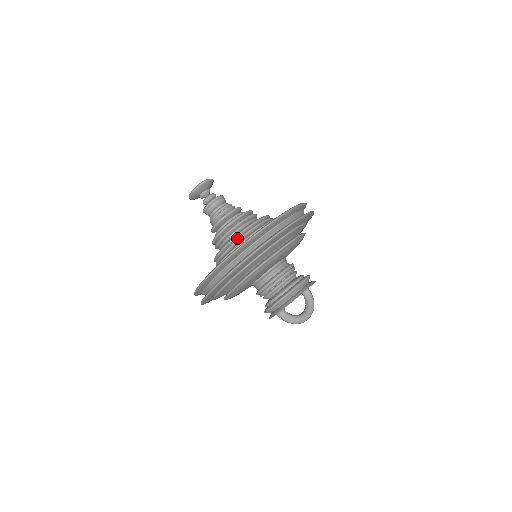
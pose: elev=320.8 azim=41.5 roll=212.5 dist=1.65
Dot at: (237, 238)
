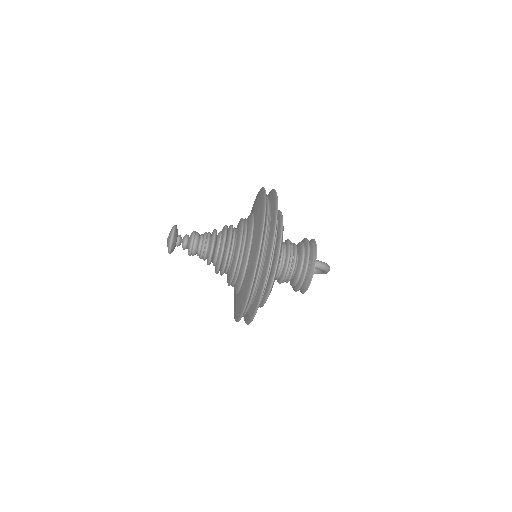
Dot at: (244, 224)
